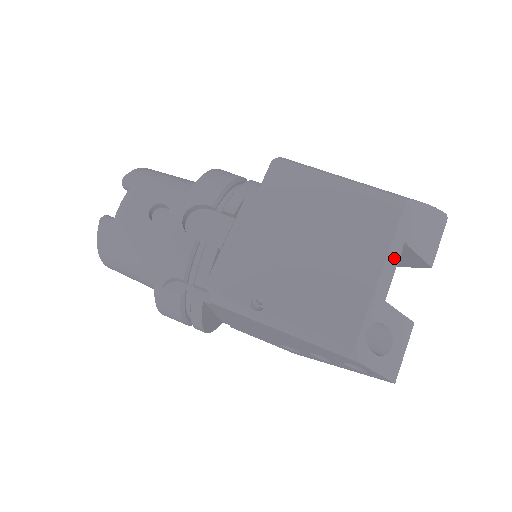
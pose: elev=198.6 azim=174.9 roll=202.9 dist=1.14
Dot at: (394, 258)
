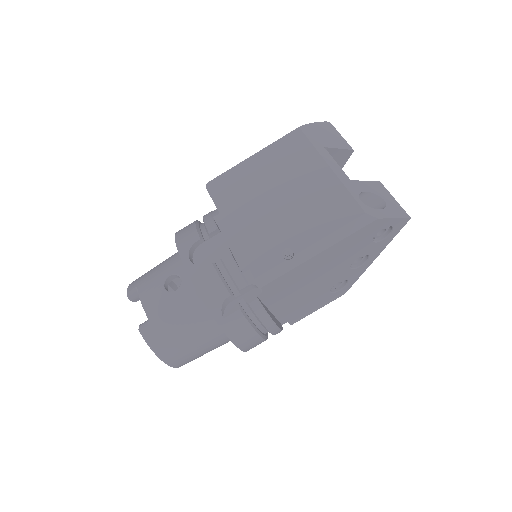
Dot at: (328, 157)
